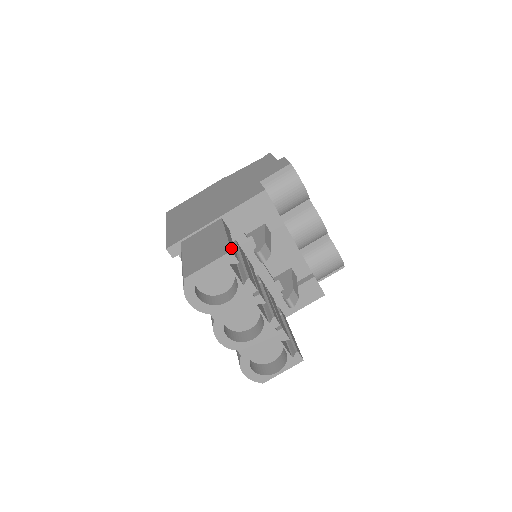
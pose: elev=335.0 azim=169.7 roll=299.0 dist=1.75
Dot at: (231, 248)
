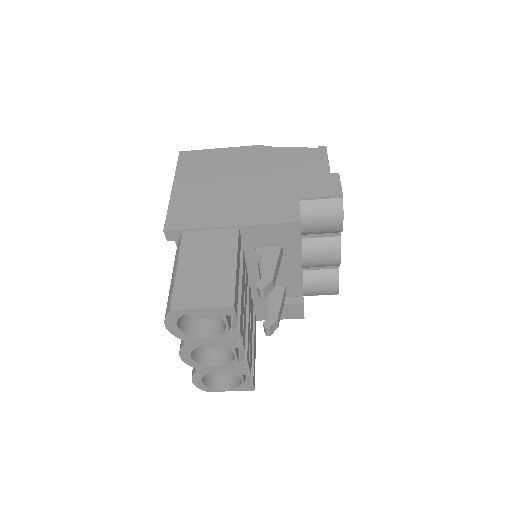
Dot at: (235, 298)
